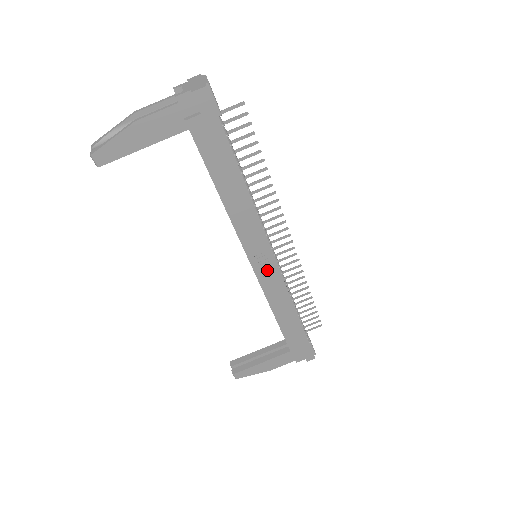
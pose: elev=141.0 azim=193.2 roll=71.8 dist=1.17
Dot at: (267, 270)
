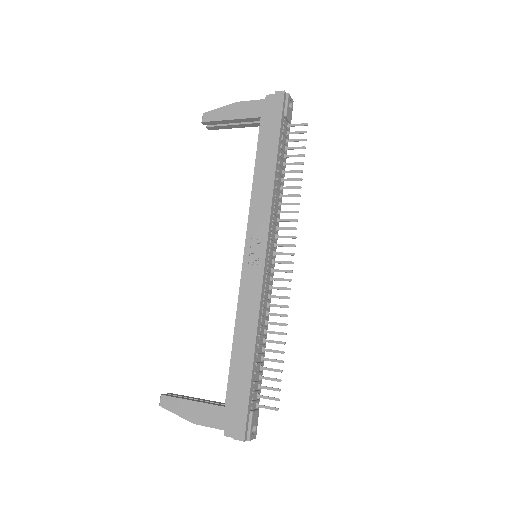
Dot at: (254, 262)
